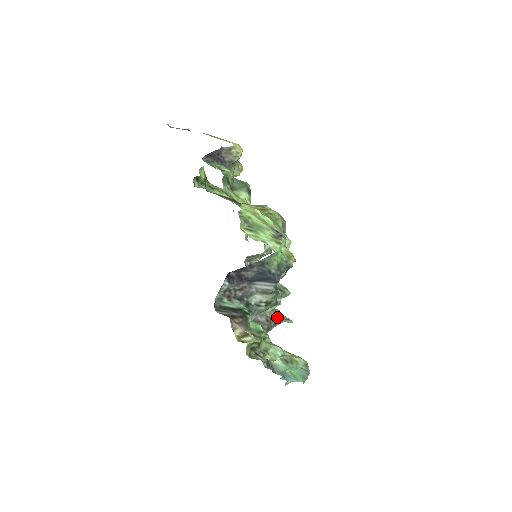
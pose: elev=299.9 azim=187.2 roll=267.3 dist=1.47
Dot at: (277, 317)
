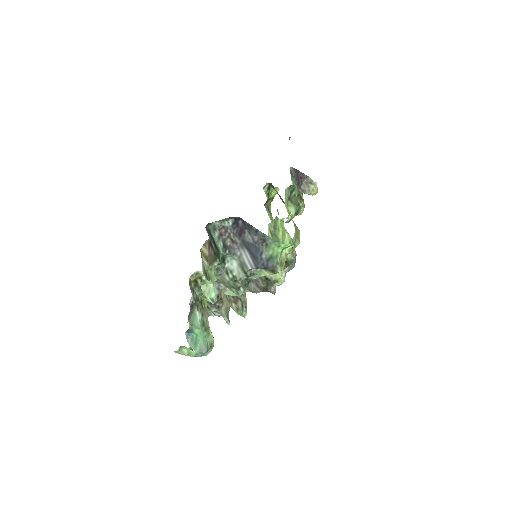
Dot at: (225, 306)
